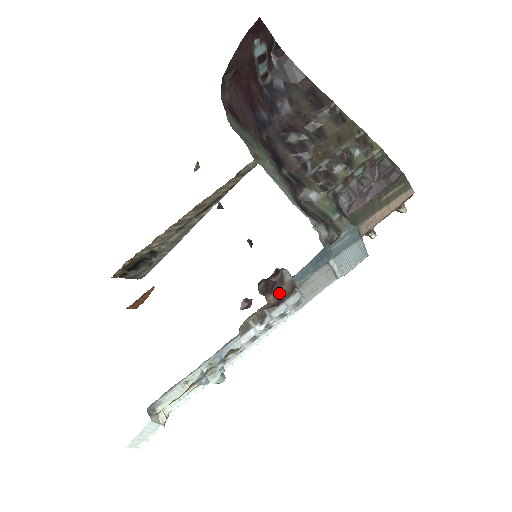
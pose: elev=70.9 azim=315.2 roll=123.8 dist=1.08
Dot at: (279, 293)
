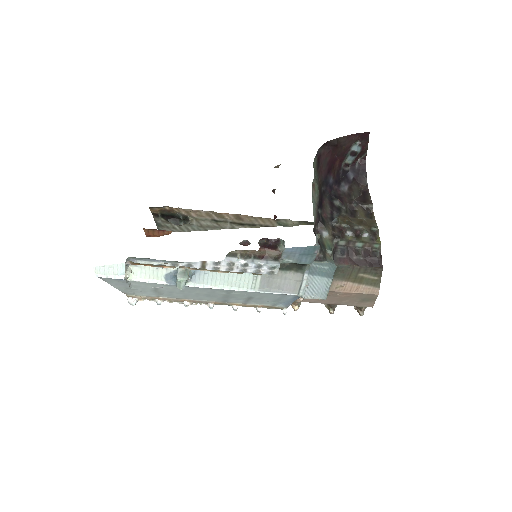
Dot at: (269, 252)
